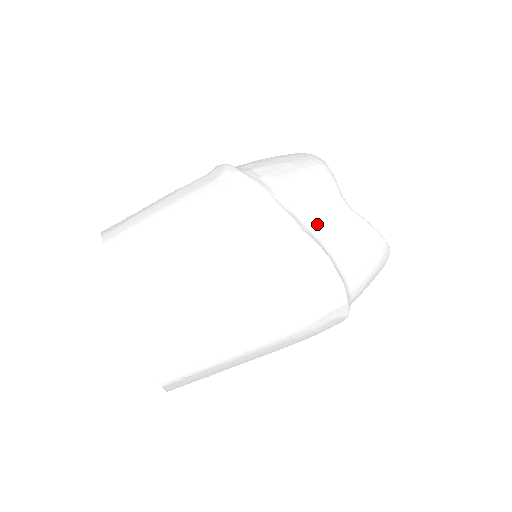
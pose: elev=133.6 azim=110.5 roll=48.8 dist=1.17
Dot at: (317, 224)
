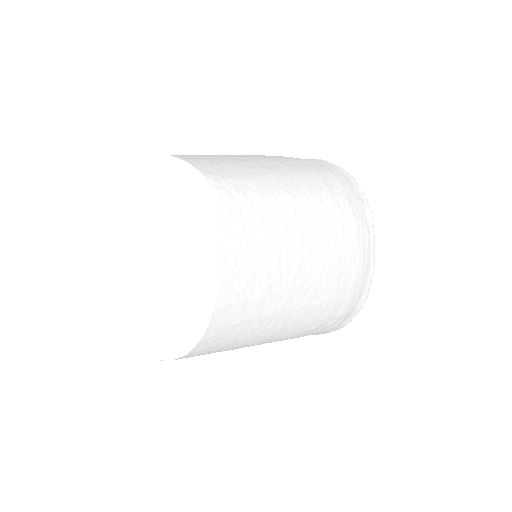
Dot at: occluded
